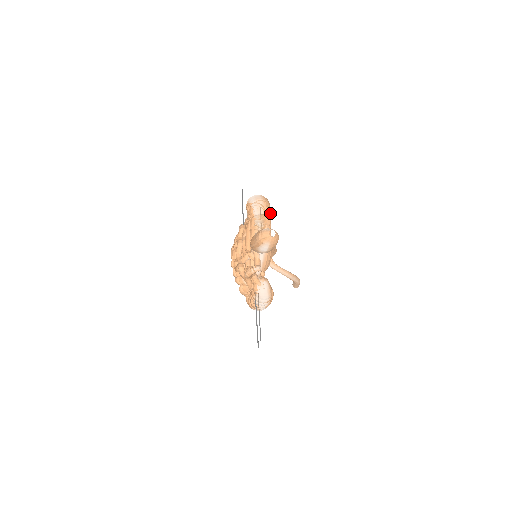
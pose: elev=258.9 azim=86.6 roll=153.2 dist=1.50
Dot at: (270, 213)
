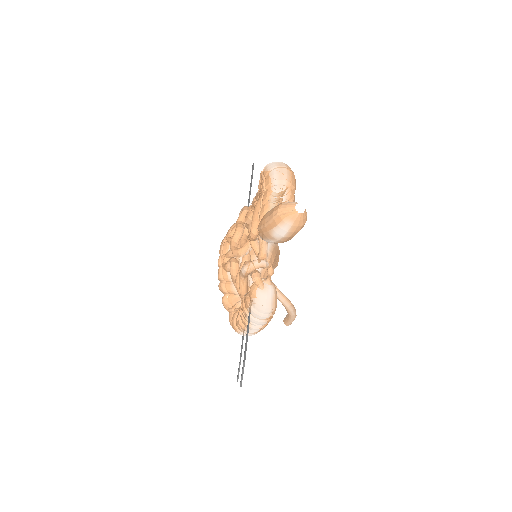
Dot at: (295, 189)
